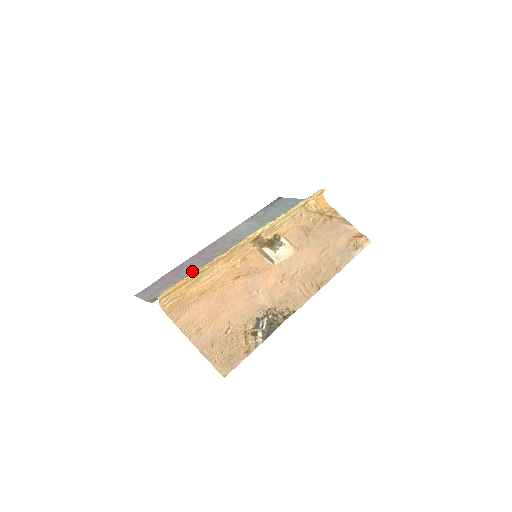
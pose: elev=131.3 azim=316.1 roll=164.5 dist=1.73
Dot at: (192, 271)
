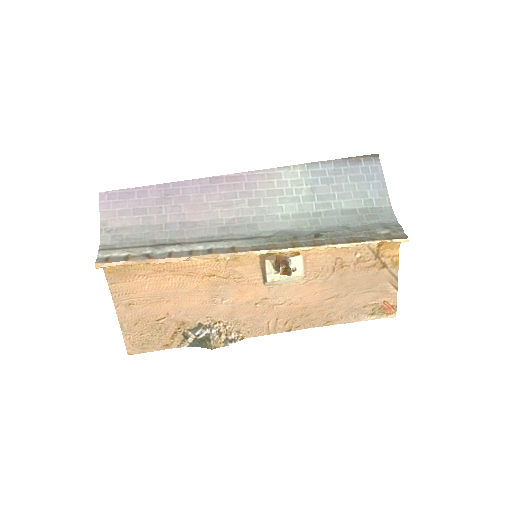
Dot at: (175, 218)
